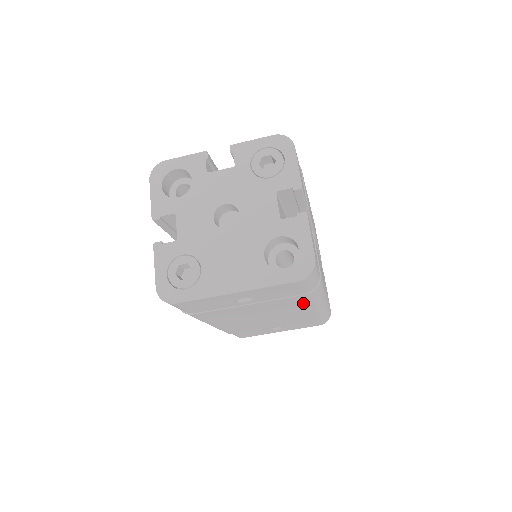
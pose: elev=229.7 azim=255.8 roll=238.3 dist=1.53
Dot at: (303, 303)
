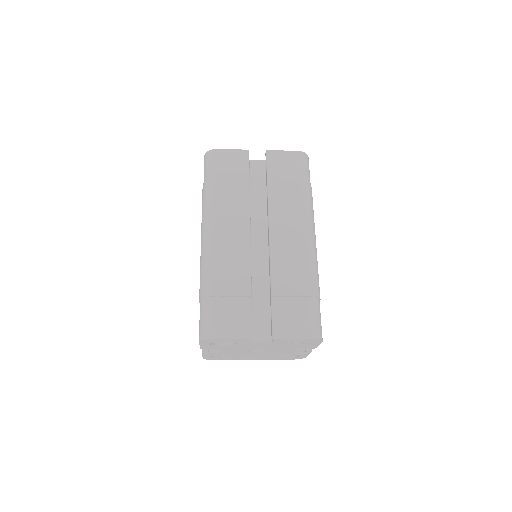
Dot at: occluded
